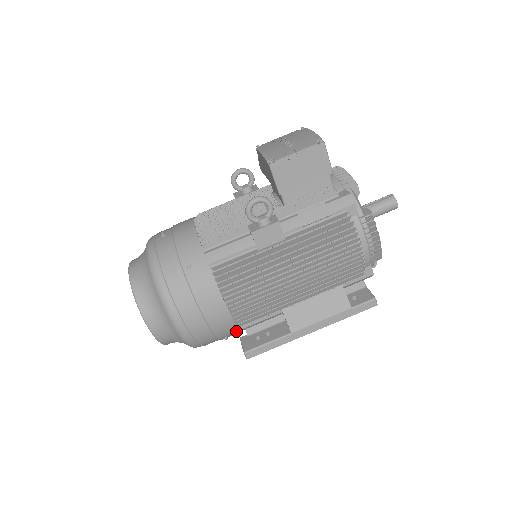
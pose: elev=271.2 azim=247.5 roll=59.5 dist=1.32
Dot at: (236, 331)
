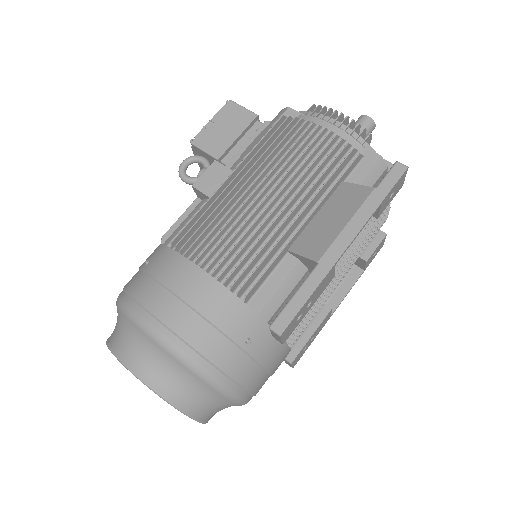
Dot at: (250, 316)
